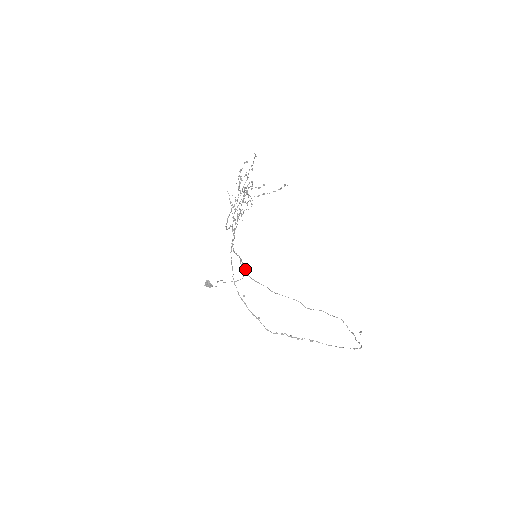
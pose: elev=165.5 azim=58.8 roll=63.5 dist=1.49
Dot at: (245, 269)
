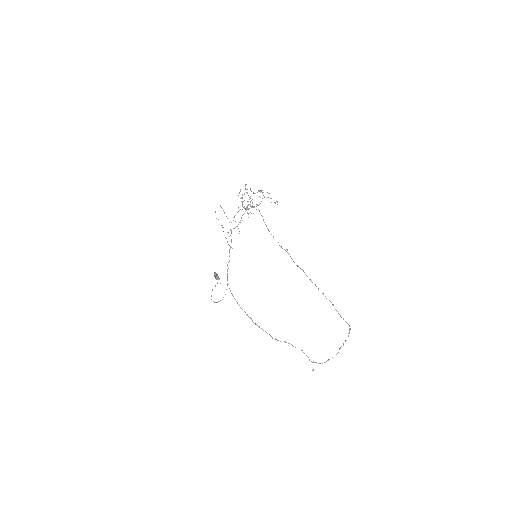
Dot at: occluded
